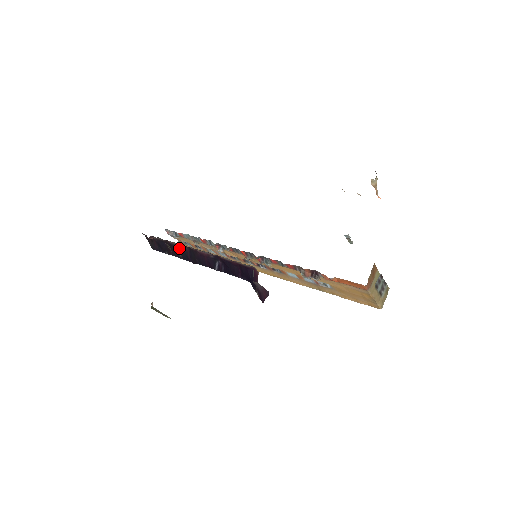
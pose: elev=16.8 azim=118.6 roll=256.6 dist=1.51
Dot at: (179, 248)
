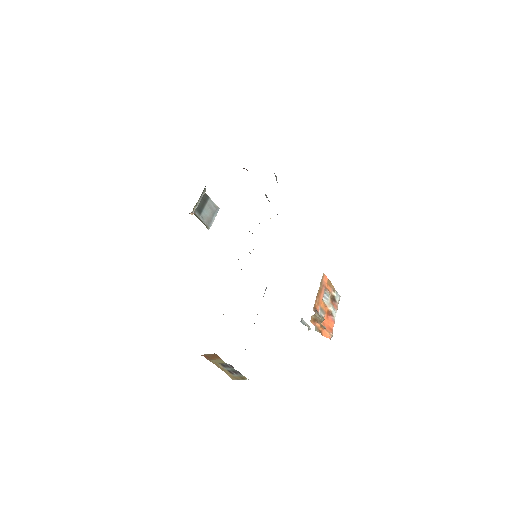
Dot at: occluded
